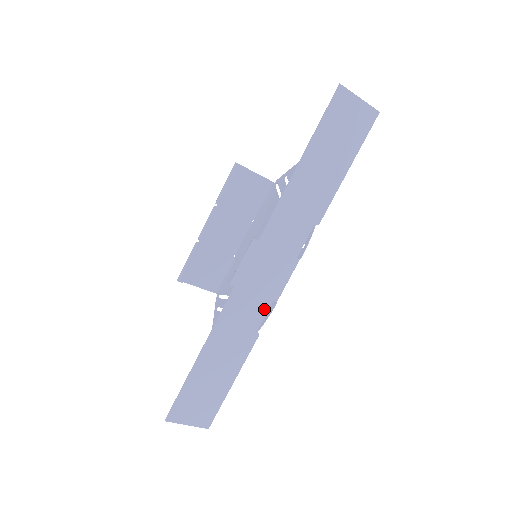
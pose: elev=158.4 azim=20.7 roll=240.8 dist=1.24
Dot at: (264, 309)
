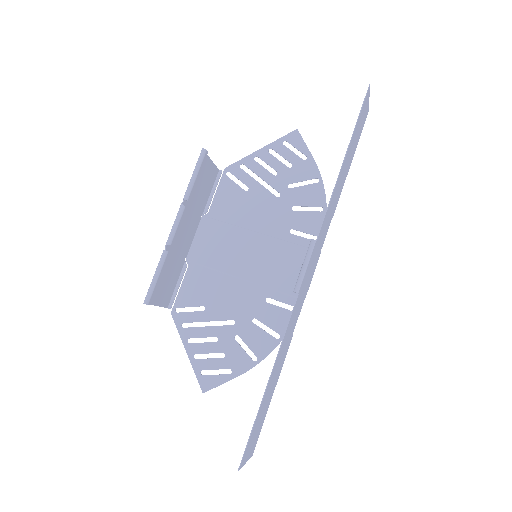
Dot at: (300, 309)
